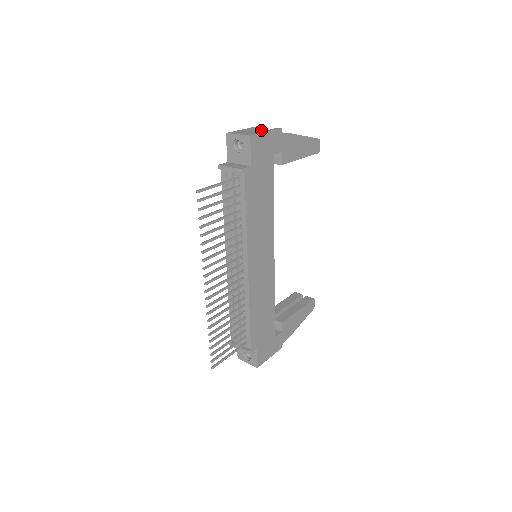
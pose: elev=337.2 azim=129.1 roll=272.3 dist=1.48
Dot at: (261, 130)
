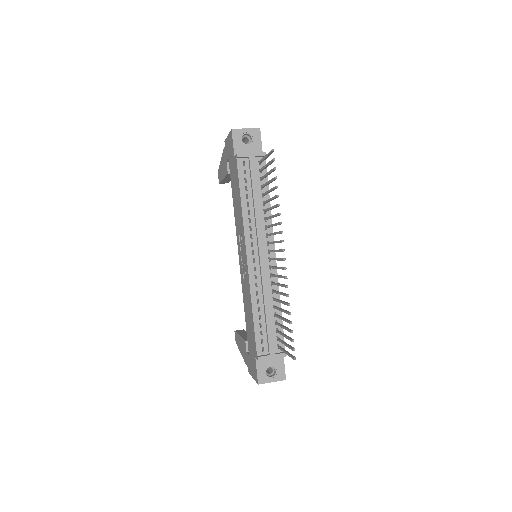
Dot at: occluded
